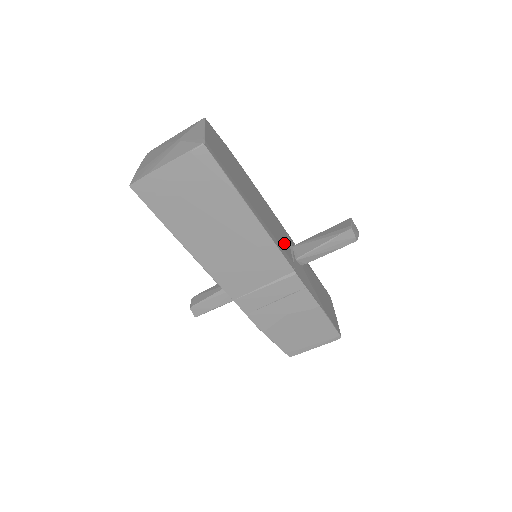
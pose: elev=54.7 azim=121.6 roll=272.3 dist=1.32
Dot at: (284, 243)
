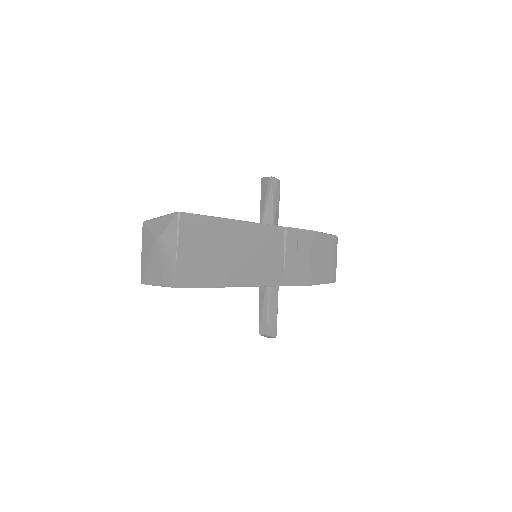
Dot at: occluded
